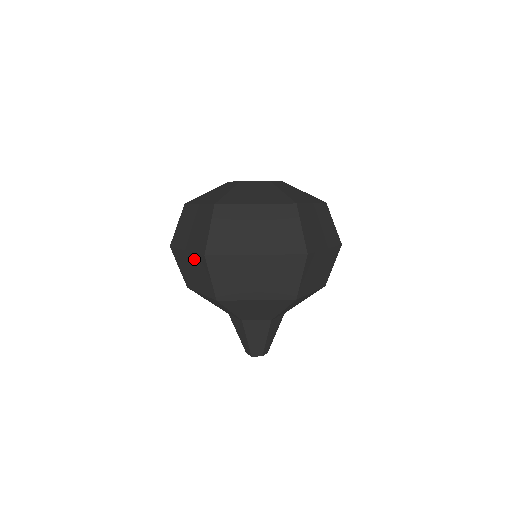
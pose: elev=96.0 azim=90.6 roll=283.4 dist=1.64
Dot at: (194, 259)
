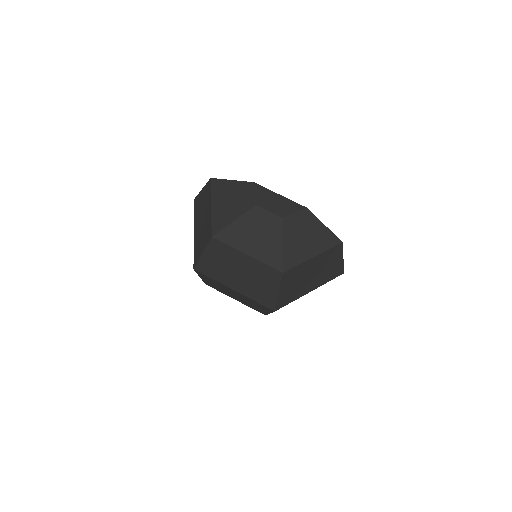
Dot at: occluded
